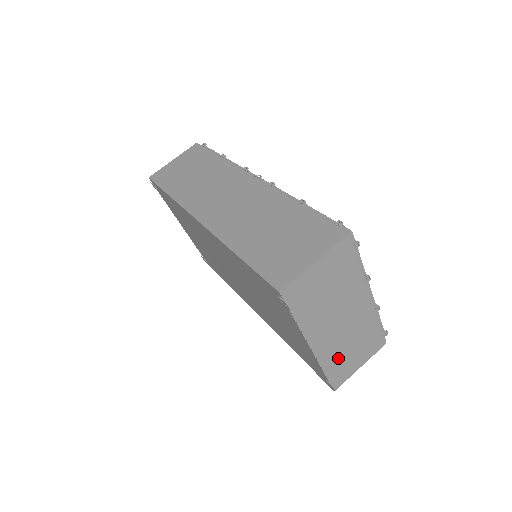
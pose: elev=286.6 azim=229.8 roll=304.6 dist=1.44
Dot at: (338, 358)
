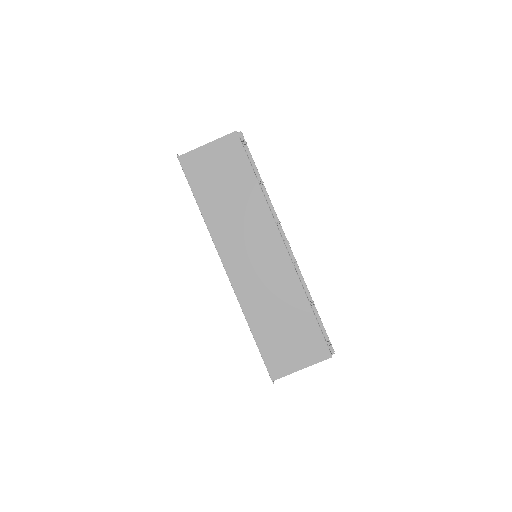
Dot at: occluded
